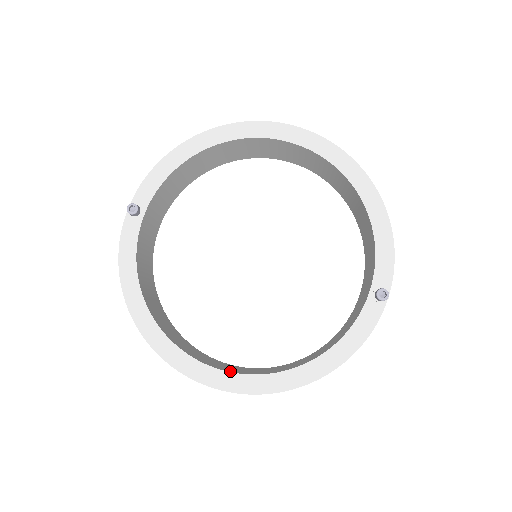
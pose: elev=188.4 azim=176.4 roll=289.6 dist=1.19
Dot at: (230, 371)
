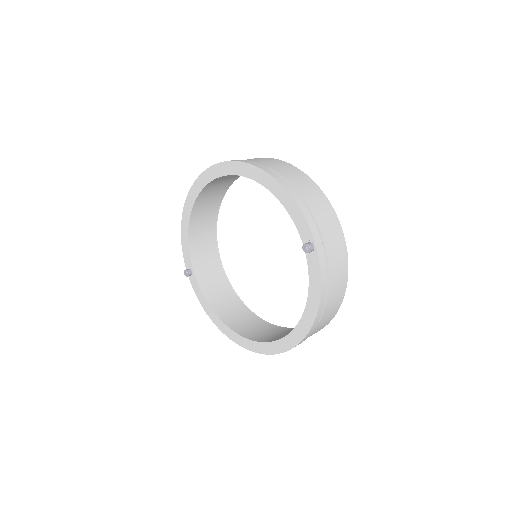
Dot at: (274, 340)
